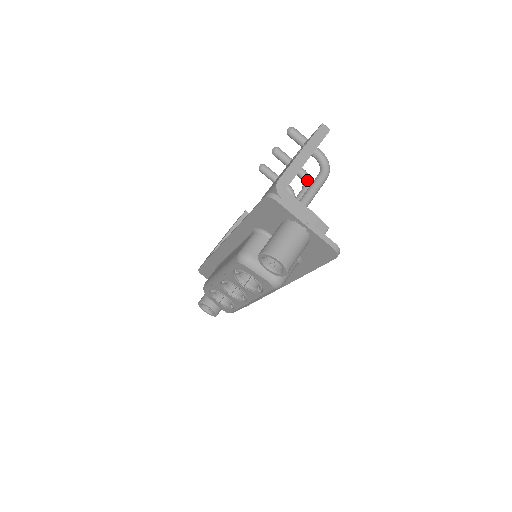
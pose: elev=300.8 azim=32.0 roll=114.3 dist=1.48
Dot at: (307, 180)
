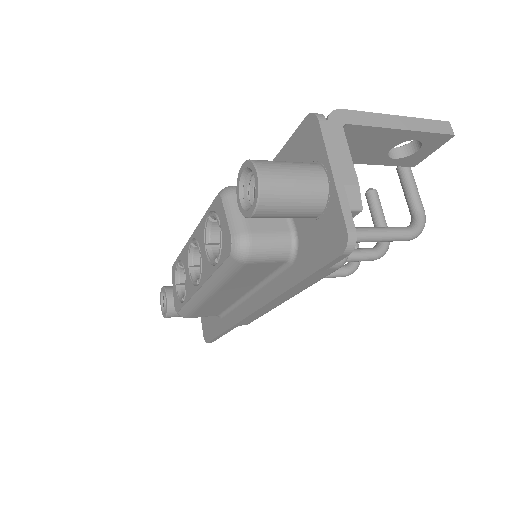
Dot at: (384, 243)
